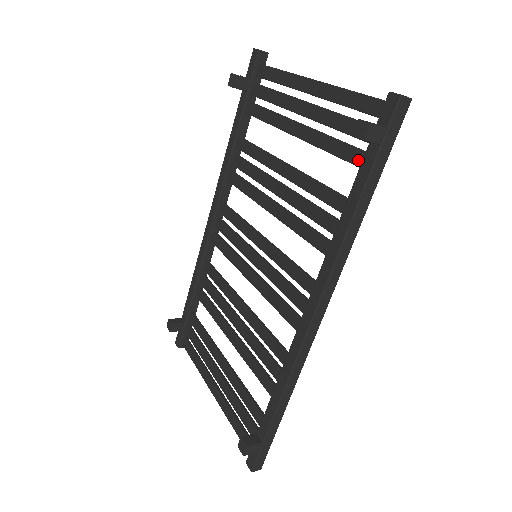
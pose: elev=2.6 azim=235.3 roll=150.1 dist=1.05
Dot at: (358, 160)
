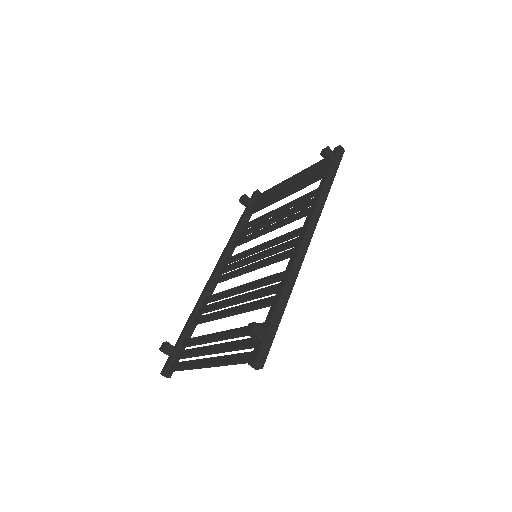
Dot at: (323, 174)
